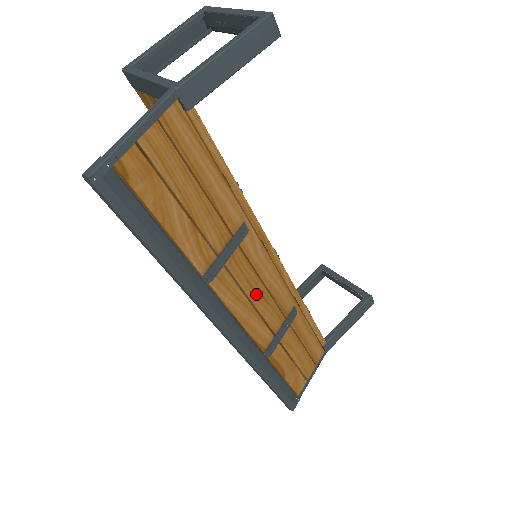
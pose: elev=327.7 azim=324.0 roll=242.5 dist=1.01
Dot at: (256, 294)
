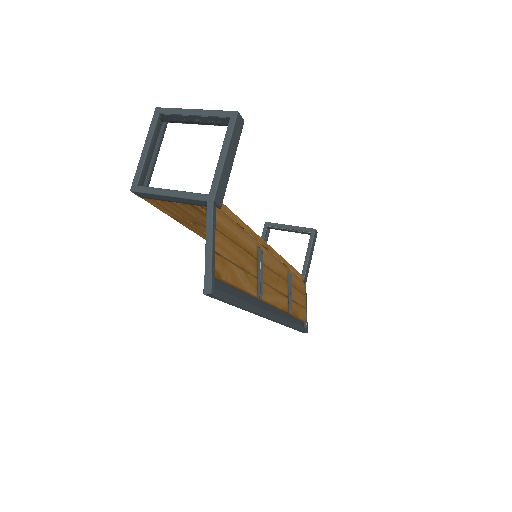
Dot at: (275, 282)
